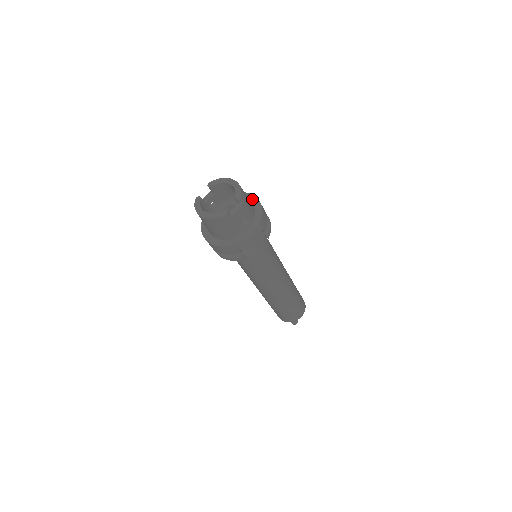
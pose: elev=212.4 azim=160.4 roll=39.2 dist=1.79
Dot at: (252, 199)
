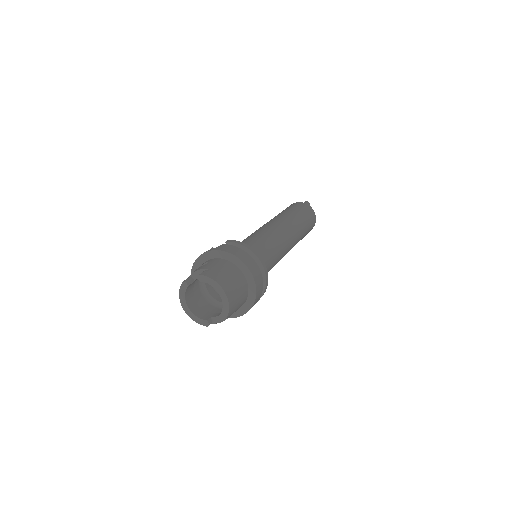
Dot at: (250, 281)
